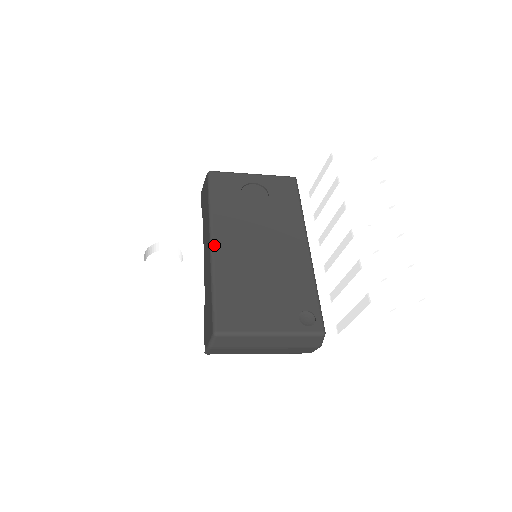
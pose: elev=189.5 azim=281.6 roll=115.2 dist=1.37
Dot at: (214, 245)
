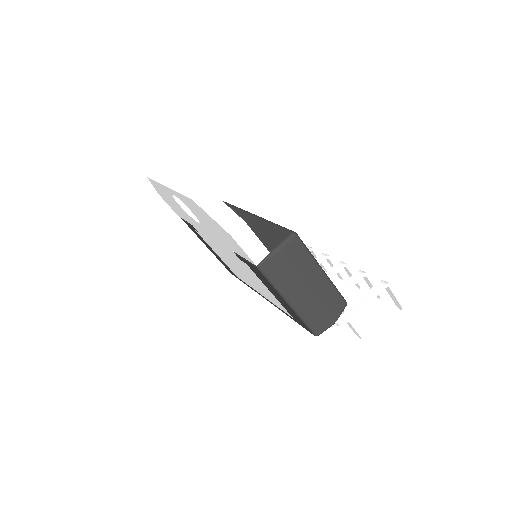
Dot at: occluded
